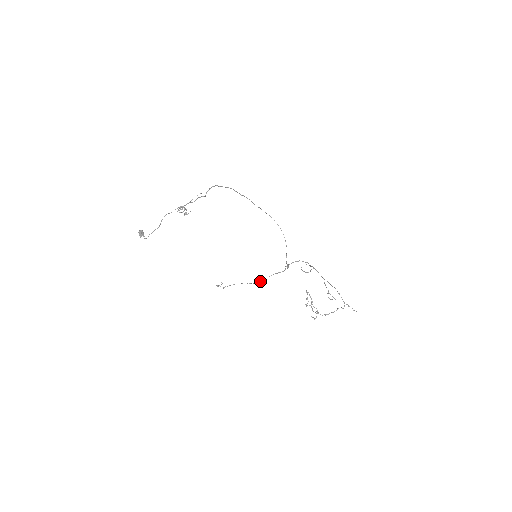
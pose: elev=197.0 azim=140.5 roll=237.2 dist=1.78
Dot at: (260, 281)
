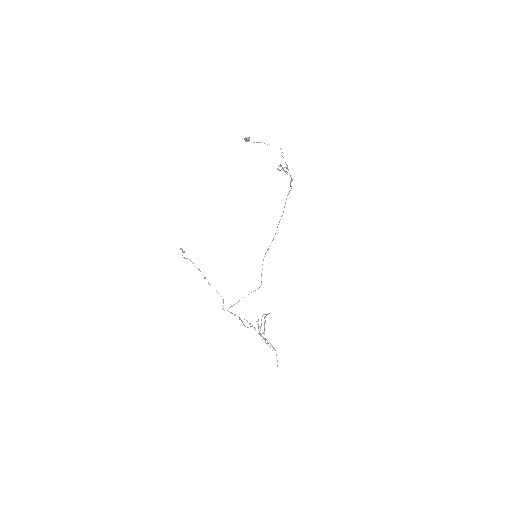
Dot at: occluded
